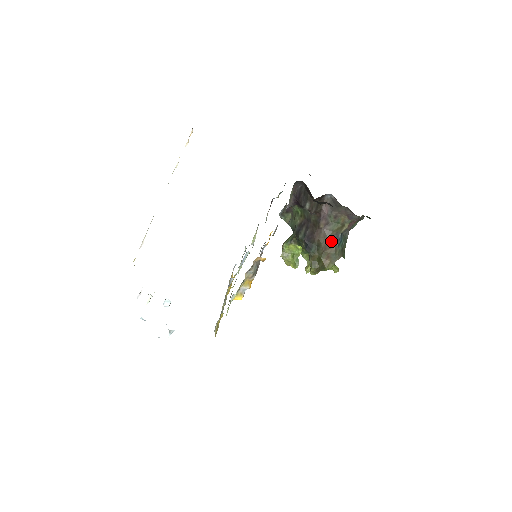
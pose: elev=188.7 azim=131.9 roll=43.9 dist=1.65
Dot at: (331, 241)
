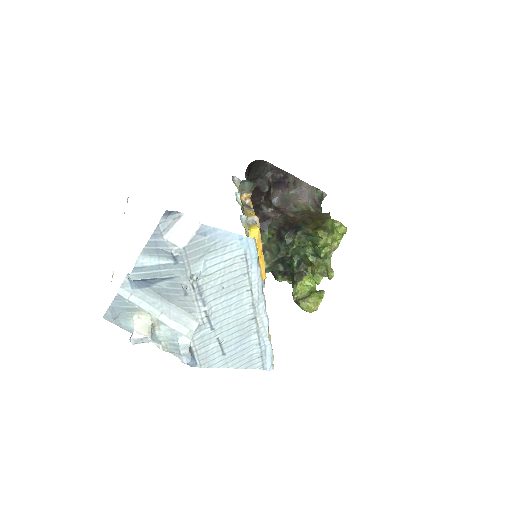
Dot at: (310, 214)
